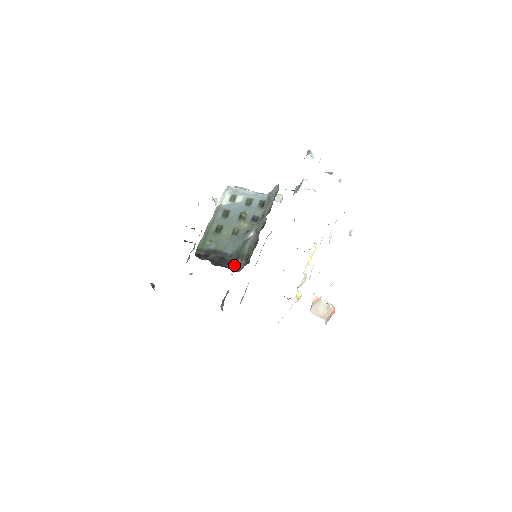
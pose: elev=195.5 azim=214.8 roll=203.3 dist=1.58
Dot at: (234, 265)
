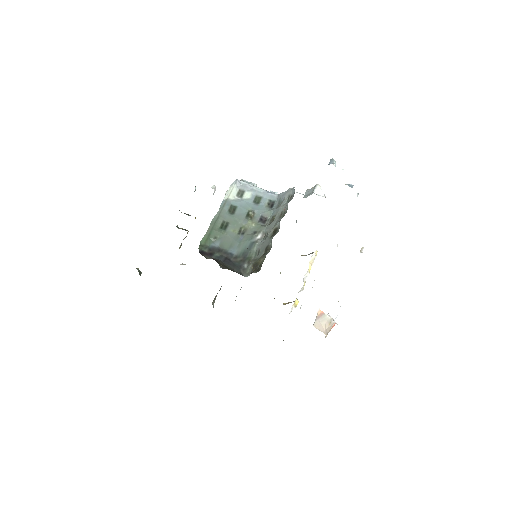
Dot at: (240, 268)
